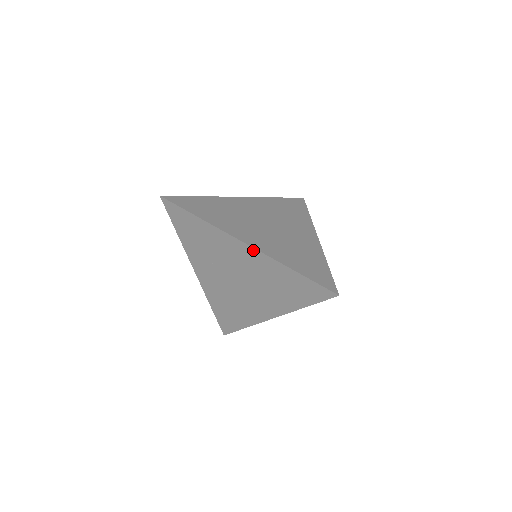
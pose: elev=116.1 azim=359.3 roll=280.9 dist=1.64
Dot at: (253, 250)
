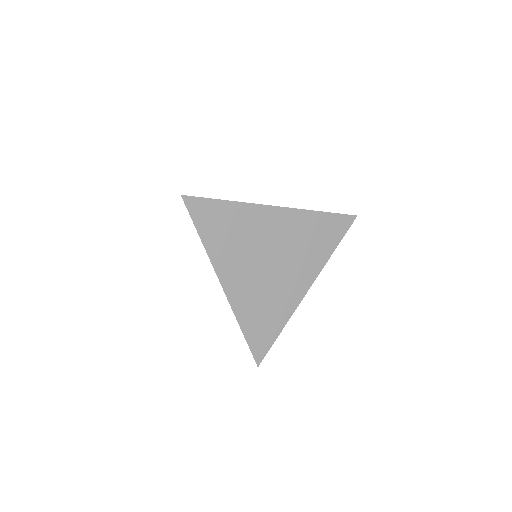
Dot at: (225, 293)
